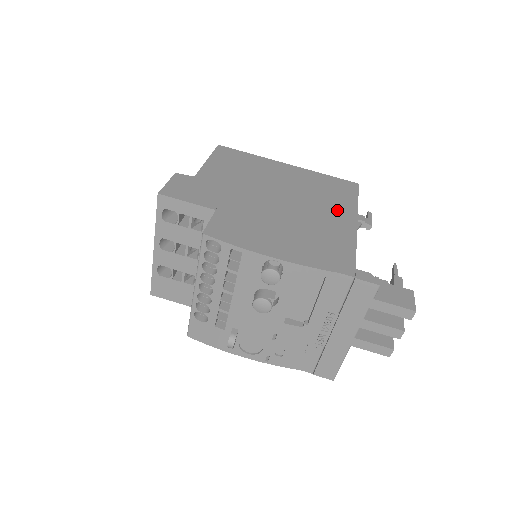
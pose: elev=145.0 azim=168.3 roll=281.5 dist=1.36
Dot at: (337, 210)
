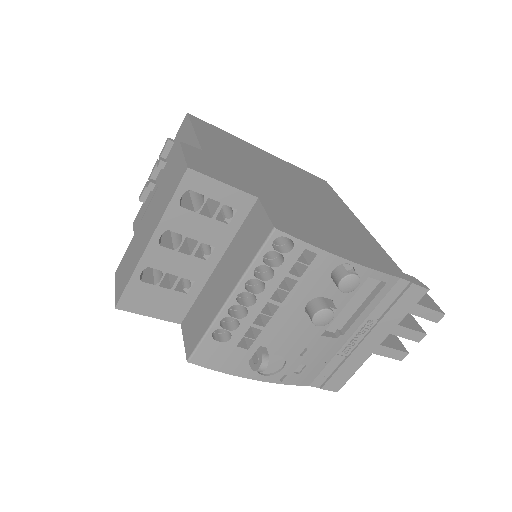
Dot at: (339, 208)
